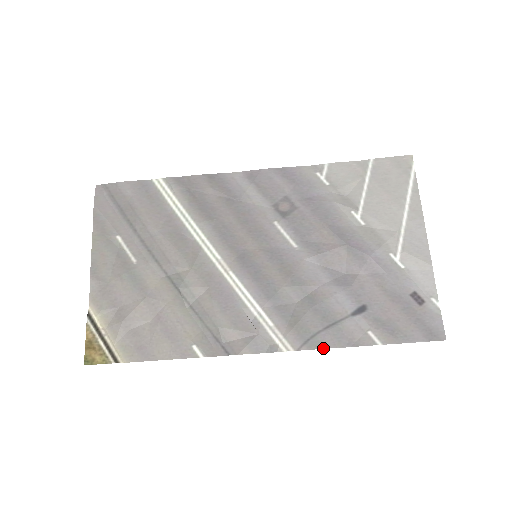
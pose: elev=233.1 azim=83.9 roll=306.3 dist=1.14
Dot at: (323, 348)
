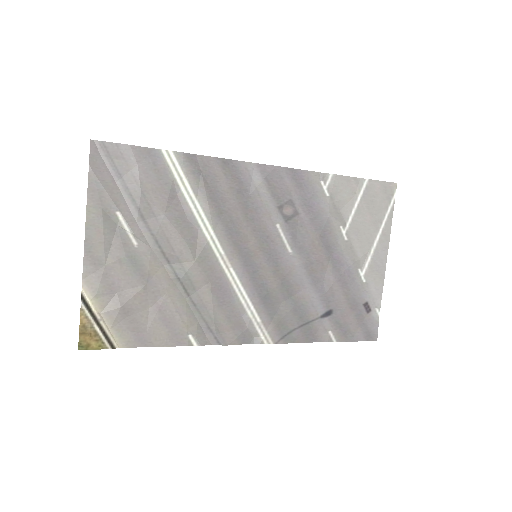
Dot at: occluded
